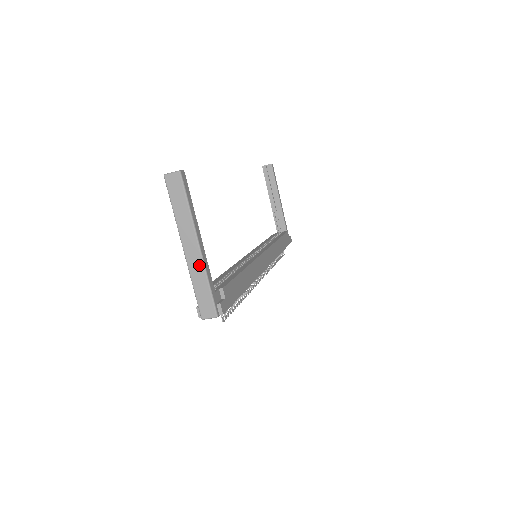
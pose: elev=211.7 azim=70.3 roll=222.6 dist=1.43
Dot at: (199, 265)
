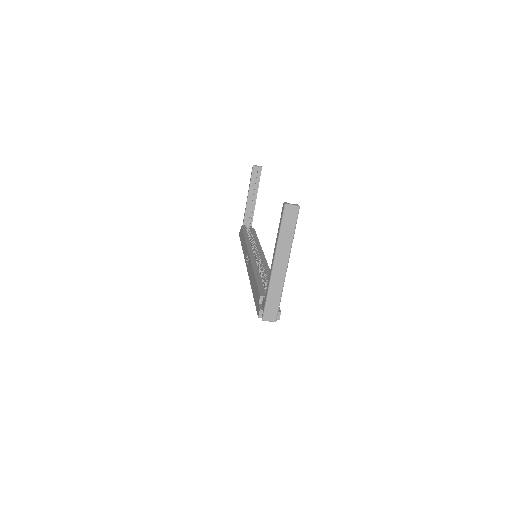
Dot at: (280, 280)
